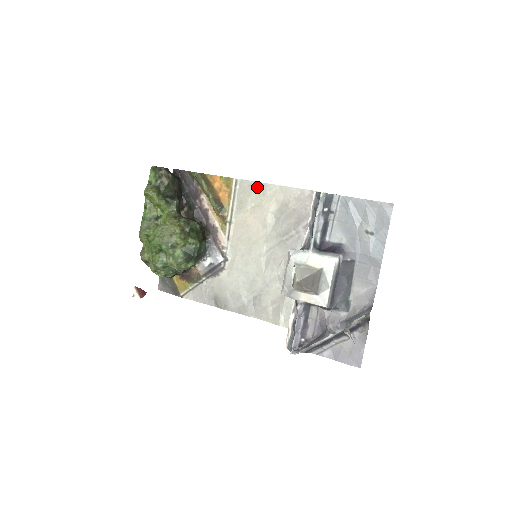
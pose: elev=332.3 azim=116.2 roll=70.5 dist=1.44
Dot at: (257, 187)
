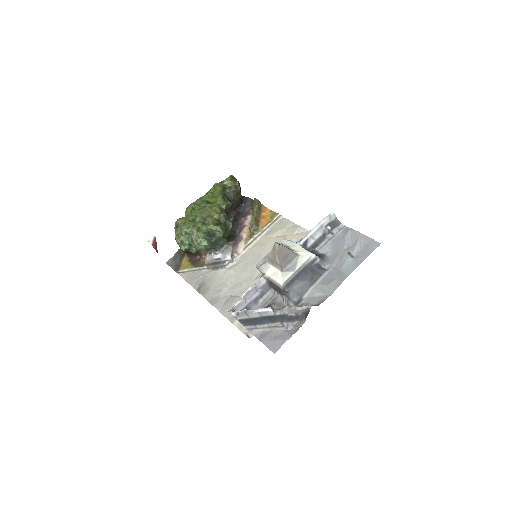
Dot at: (291, 225)
